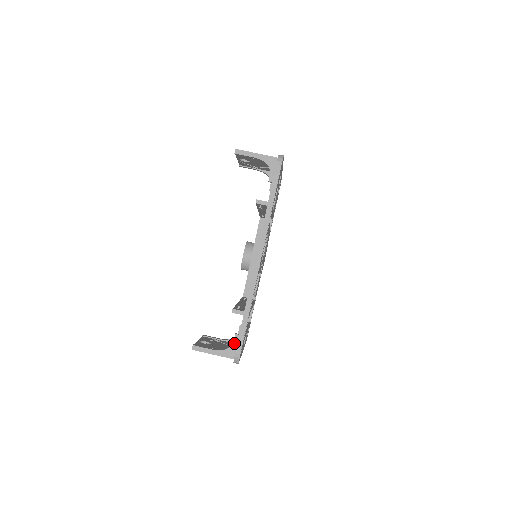
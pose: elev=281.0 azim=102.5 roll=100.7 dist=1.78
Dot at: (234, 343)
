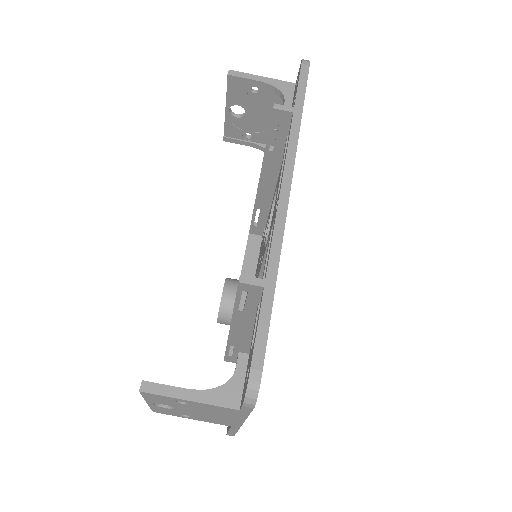
Dot at: (237, 372)
